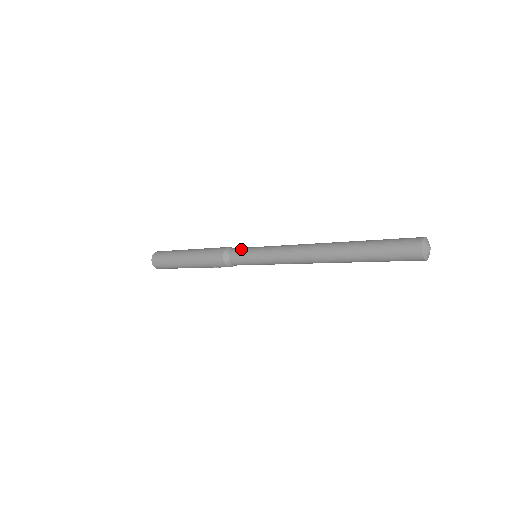
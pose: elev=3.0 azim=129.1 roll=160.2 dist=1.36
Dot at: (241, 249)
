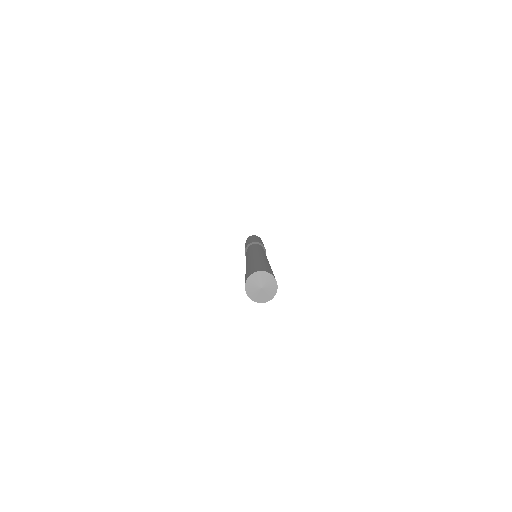
Dot at: occluded
